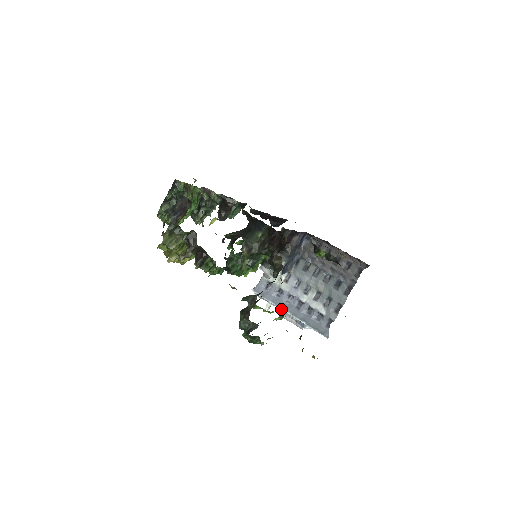
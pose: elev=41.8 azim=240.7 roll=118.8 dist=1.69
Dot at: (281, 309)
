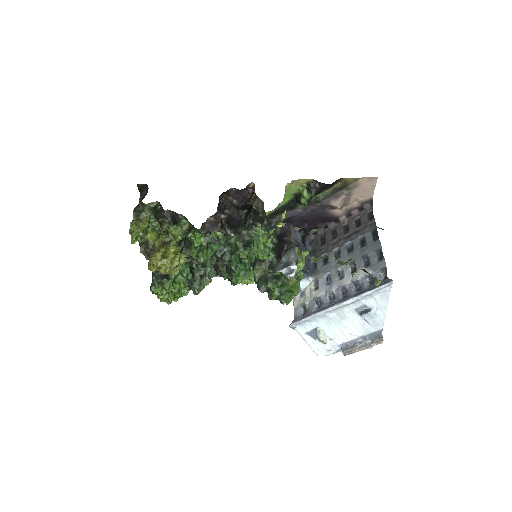
Dot at: (328, 310)
